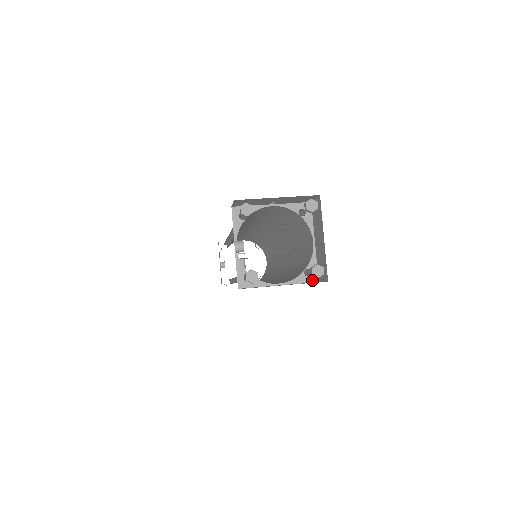
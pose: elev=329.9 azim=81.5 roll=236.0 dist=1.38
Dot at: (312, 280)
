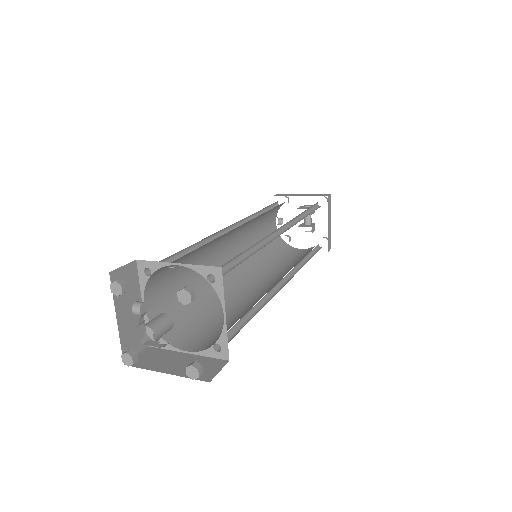
Dot at: (222, 357)
